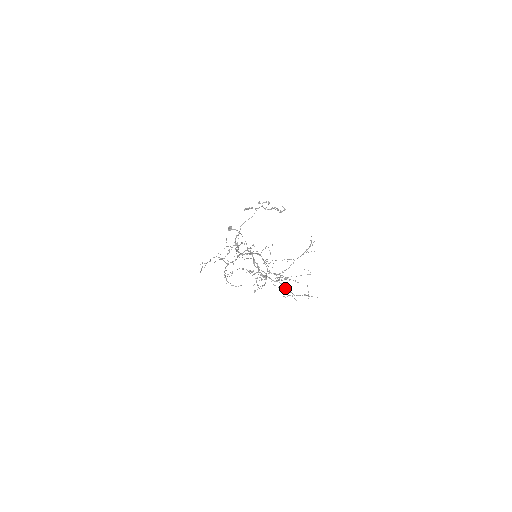
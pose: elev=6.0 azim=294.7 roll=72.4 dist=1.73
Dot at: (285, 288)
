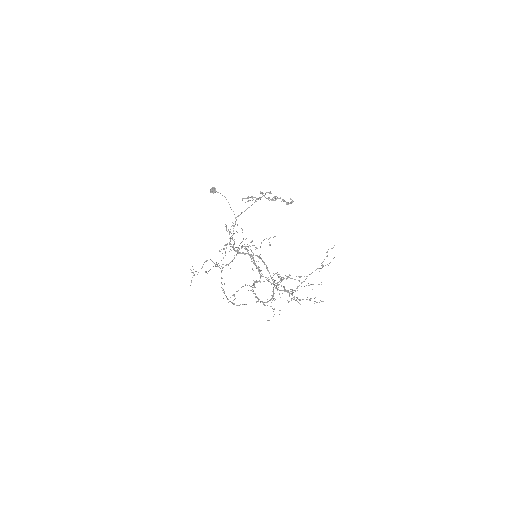
Dot at: occluded
